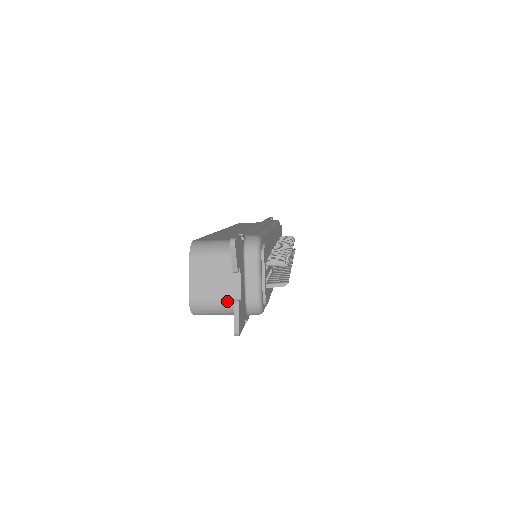
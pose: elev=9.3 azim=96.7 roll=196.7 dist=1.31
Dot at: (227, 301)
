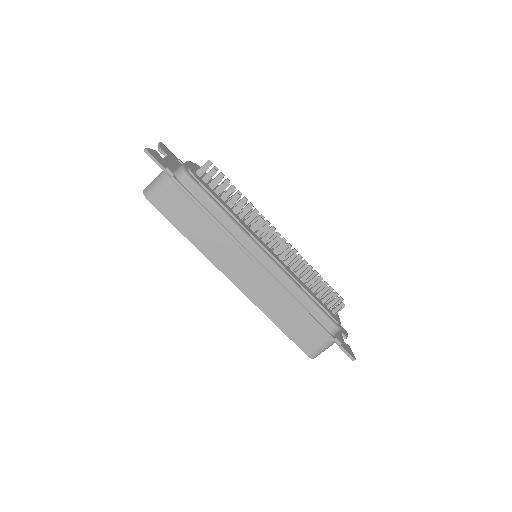
Dot at: (161, 172)
